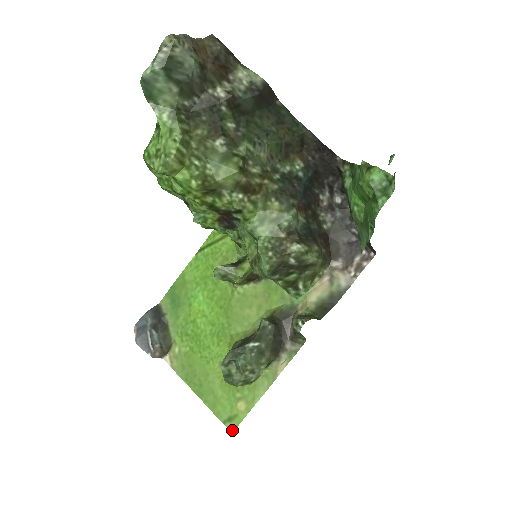
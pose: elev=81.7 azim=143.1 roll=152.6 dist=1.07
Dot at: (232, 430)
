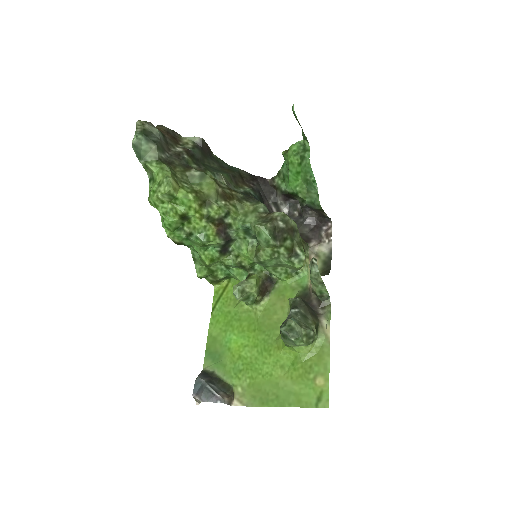
Dot at: (327, 406)
